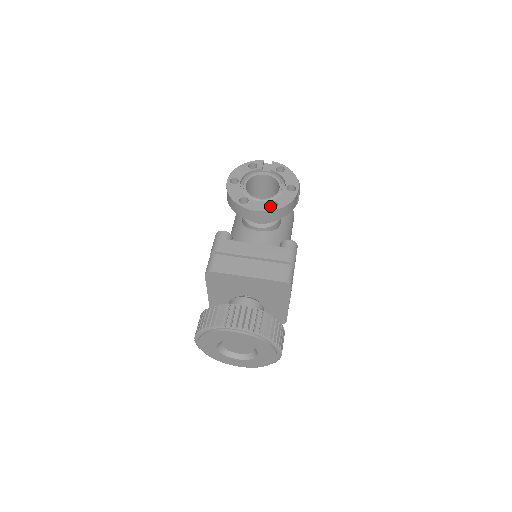
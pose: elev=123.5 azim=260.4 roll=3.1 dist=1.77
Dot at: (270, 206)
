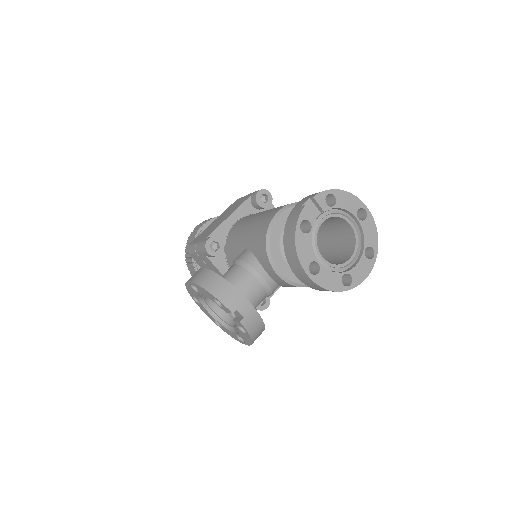
Dot at: occluded
